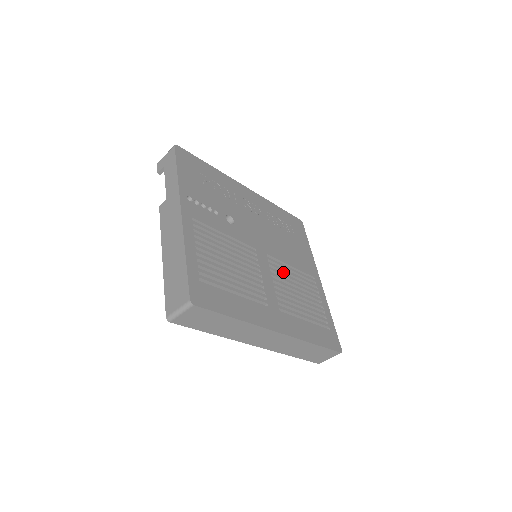
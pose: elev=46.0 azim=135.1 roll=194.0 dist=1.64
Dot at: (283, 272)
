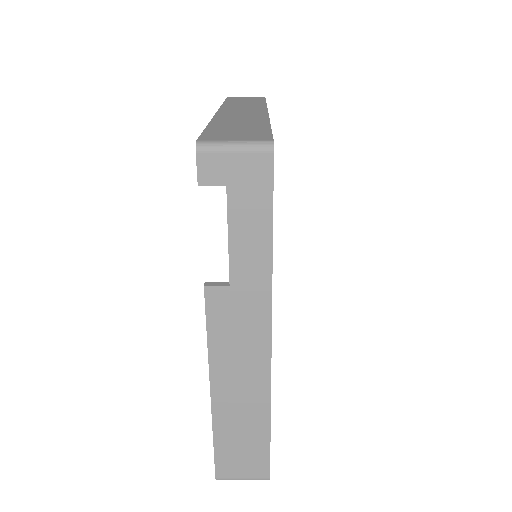
Dot at: occluded
